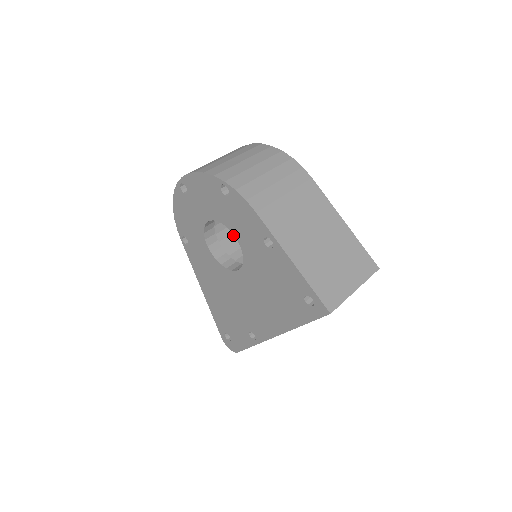
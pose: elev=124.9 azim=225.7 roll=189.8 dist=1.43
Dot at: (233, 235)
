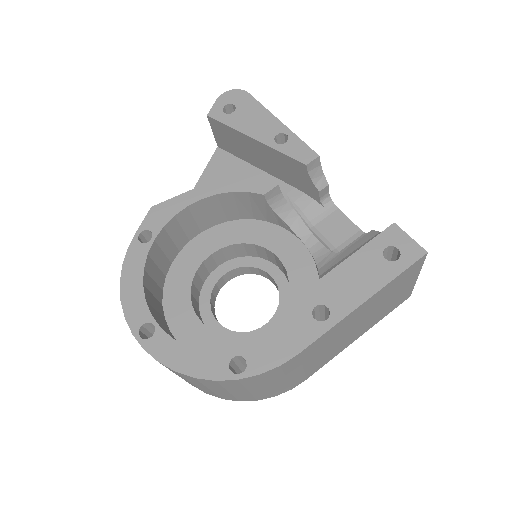
Dot at: (180, 233)
